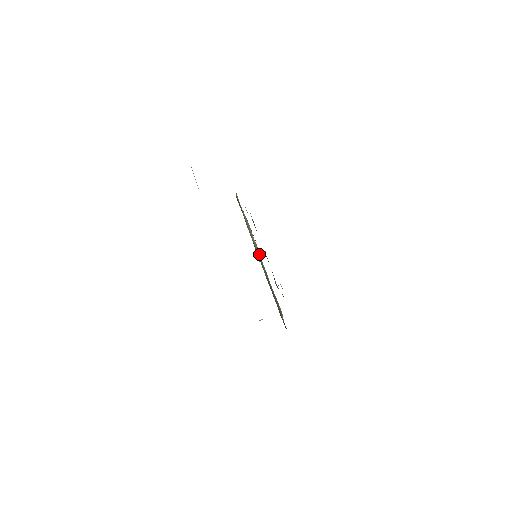
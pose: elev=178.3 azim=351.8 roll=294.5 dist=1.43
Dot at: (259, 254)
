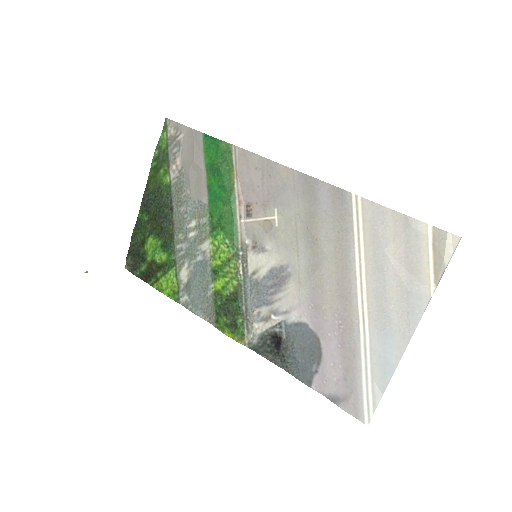
Dot at: (244, 247)
